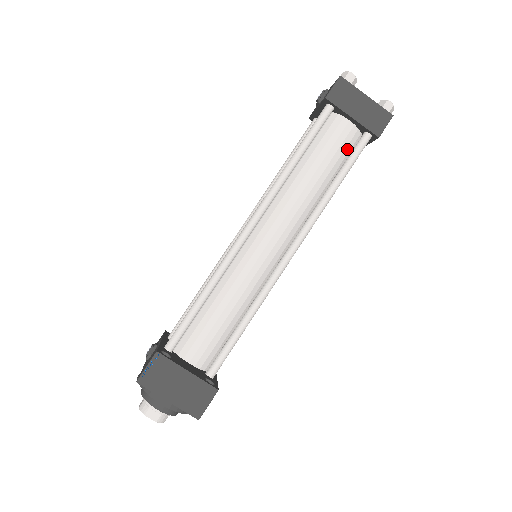
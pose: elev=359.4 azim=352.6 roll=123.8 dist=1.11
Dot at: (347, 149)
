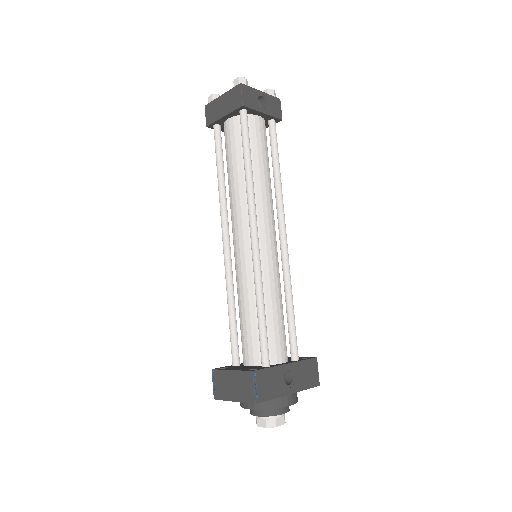
Dot at: occluded
